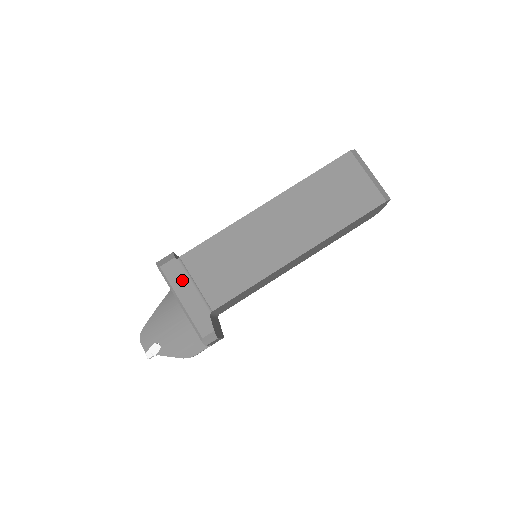
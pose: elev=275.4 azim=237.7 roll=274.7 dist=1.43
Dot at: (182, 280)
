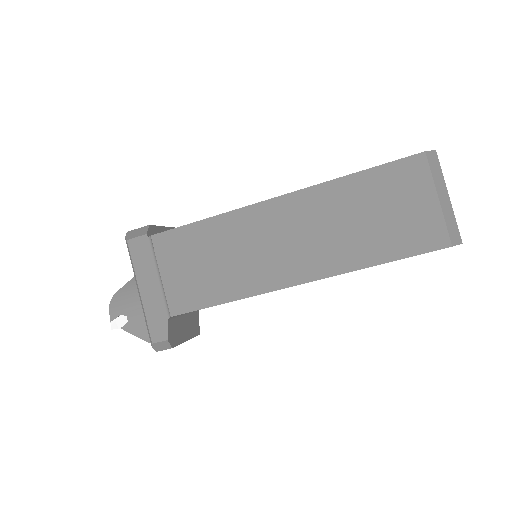
Dot at: (147, 265)
